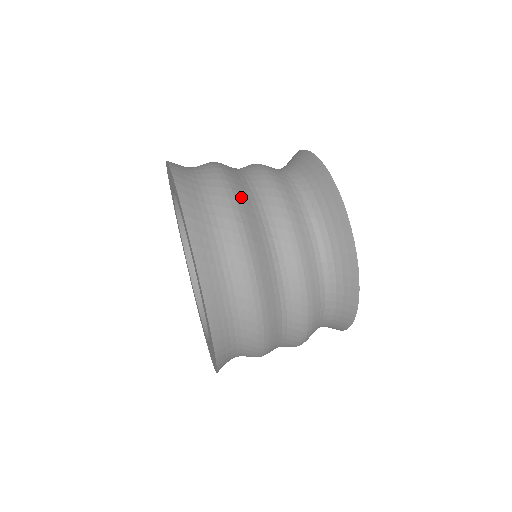
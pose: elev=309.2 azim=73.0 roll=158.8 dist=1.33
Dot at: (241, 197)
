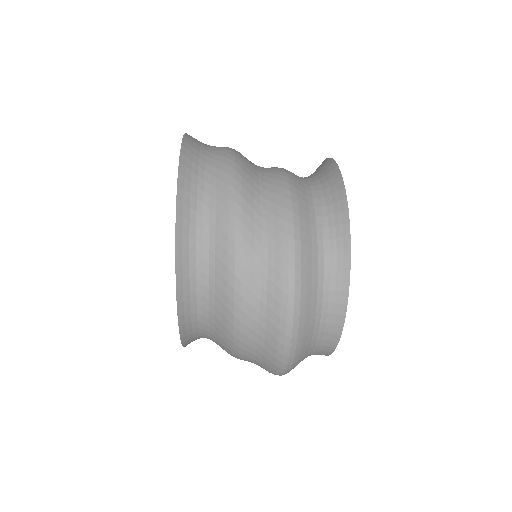
Dot at: occluded
